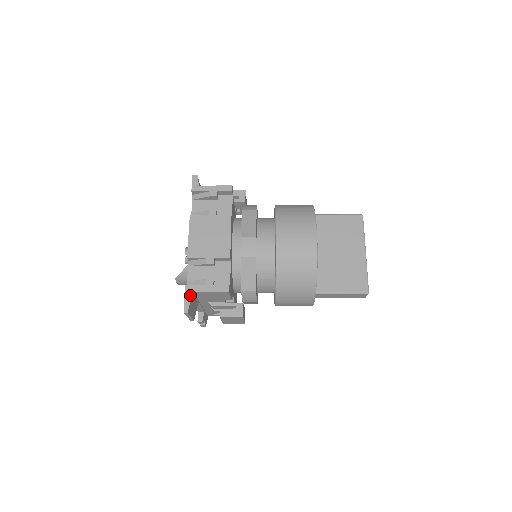
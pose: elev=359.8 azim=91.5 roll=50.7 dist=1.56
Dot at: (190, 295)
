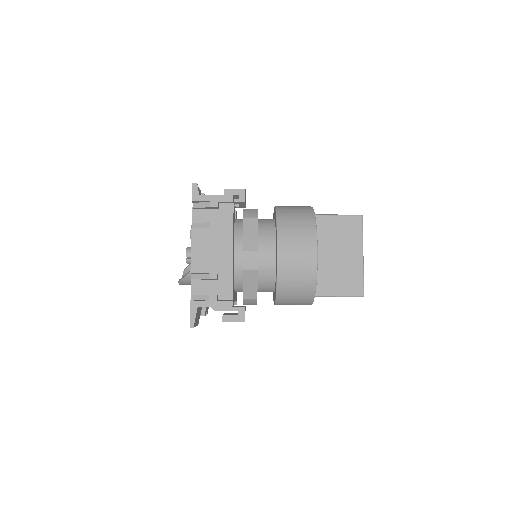
Dot at: (195, 311)
